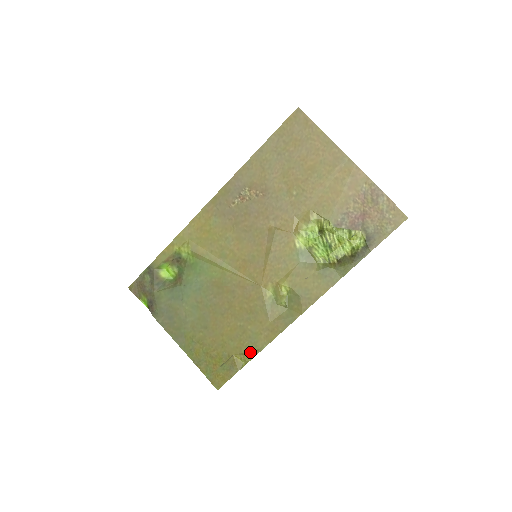
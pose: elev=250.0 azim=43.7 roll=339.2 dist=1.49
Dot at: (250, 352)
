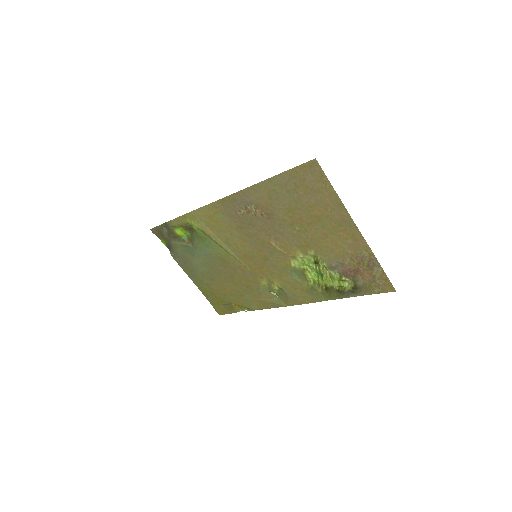
Dot at: (245, 307)
